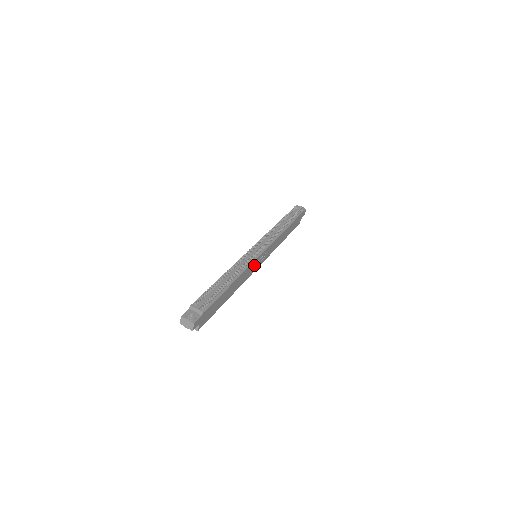
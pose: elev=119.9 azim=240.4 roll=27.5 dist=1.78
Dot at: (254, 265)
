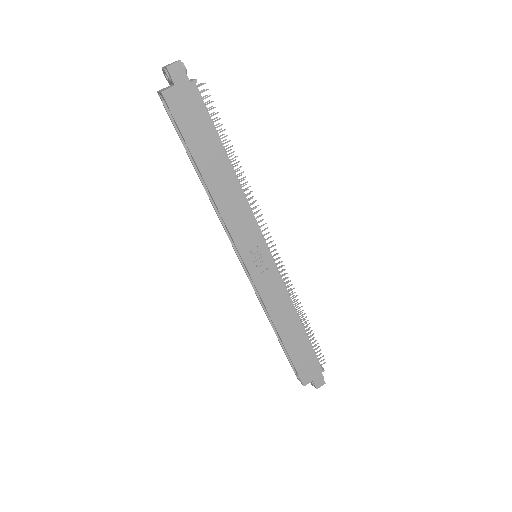
Dot at: (251, 238)
